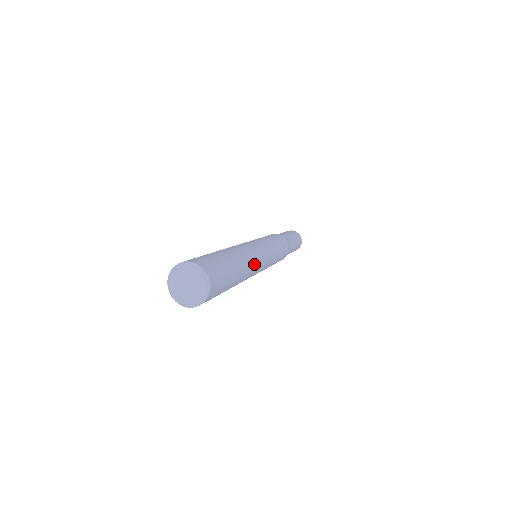
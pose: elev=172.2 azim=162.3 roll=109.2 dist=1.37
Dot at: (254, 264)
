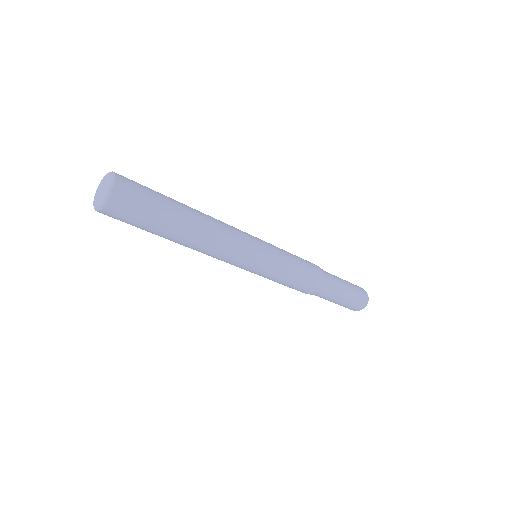
Dot at: (217, 220)
